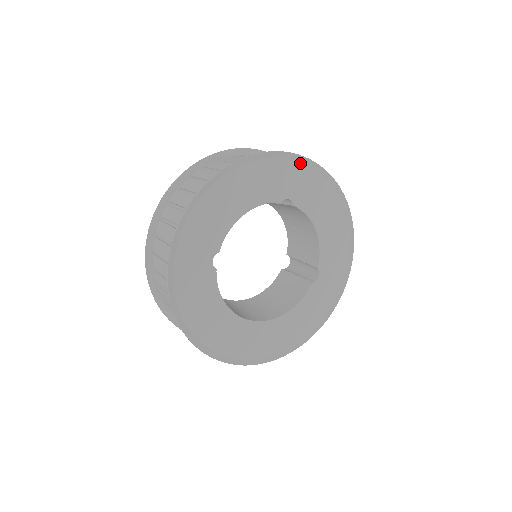
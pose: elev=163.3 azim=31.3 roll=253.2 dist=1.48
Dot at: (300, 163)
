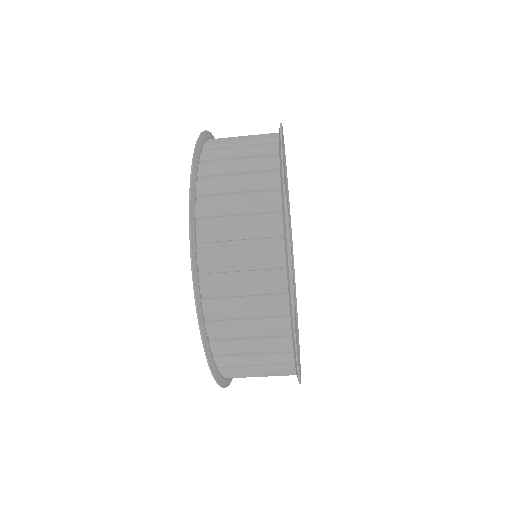
Dot at: (285, 170)
